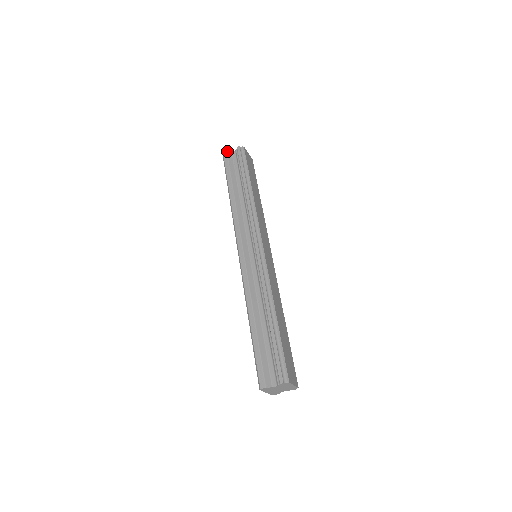
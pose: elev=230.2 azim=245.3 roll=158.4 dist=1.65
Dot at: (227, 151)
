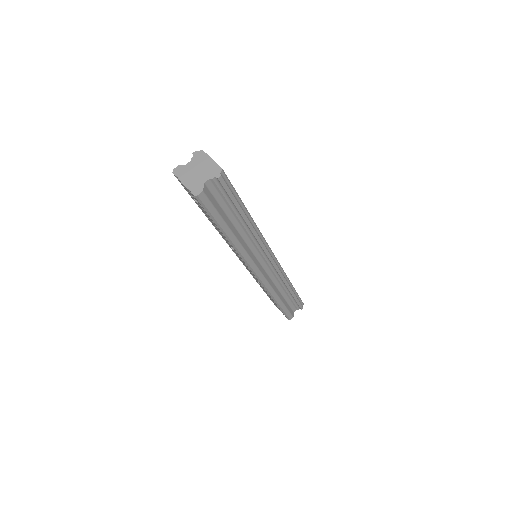
Dot at: occluded
